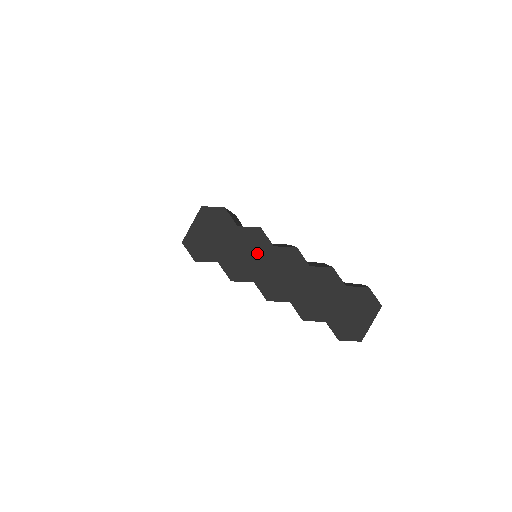
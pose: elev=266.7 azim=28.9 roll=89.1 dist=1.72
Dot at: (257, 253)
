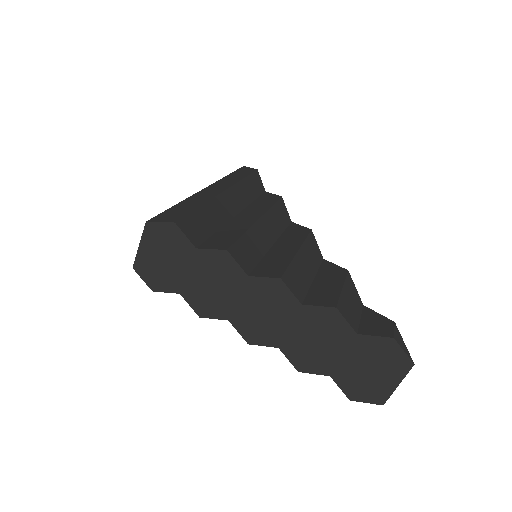
Dot at: (227, 284)
